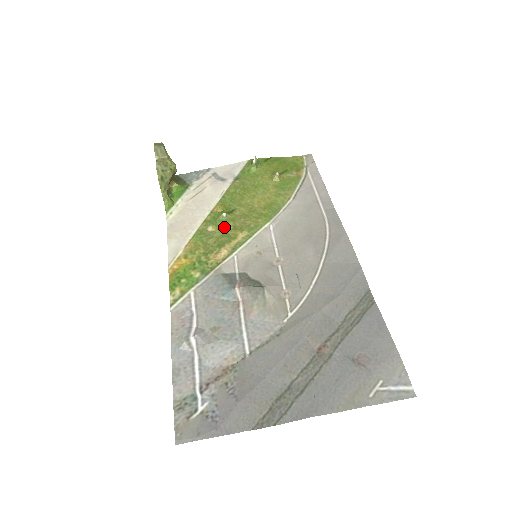
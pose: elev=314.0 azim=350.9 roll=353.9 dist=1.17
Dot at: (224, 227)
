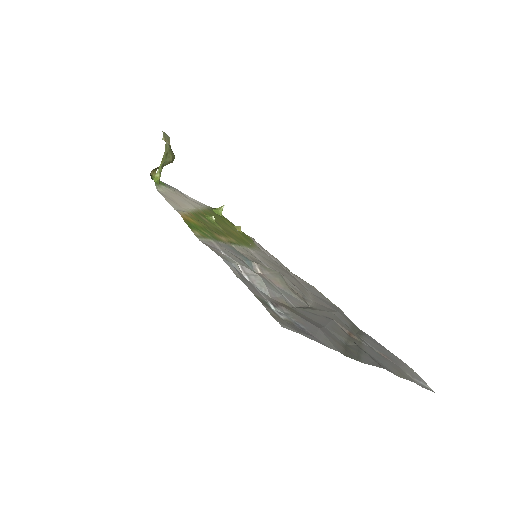
Dot at: (215, 225)
